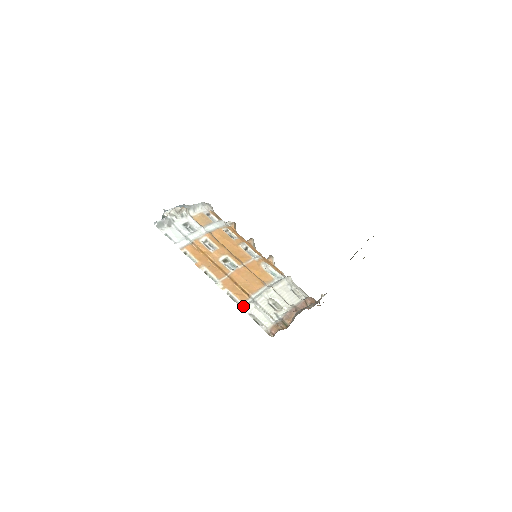
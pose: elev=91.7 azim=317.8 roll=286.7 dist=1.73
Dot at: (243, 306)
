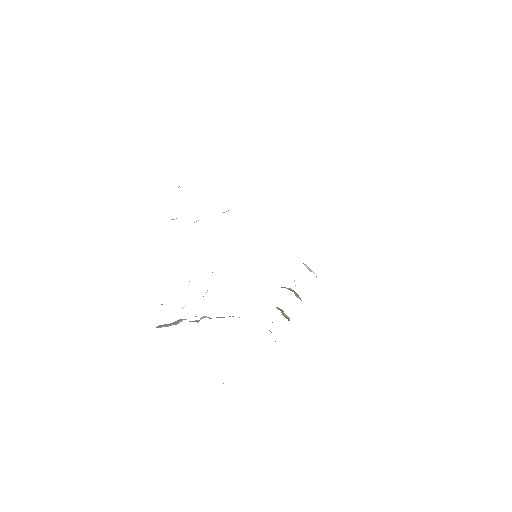
Dot at: occluded
